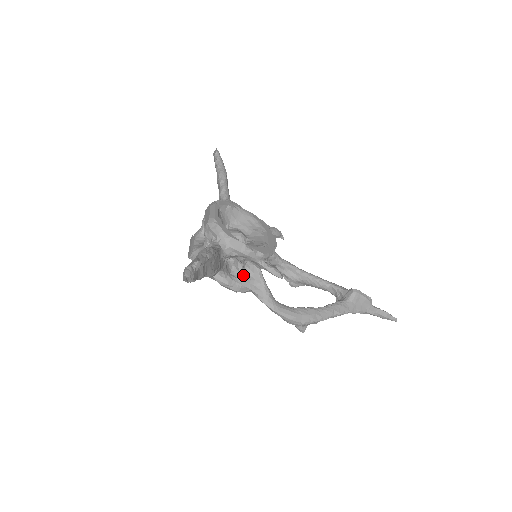
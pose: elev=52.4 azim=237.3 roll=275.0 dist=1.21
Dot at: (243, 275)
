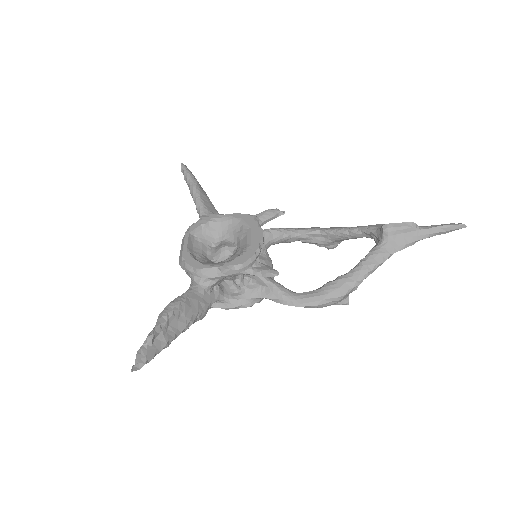
Dot at: (246, 288)
